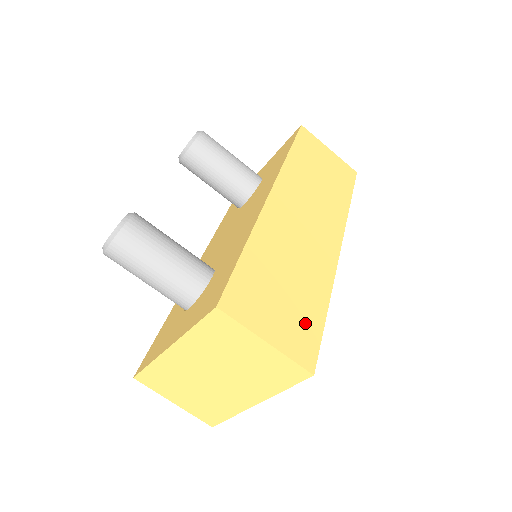
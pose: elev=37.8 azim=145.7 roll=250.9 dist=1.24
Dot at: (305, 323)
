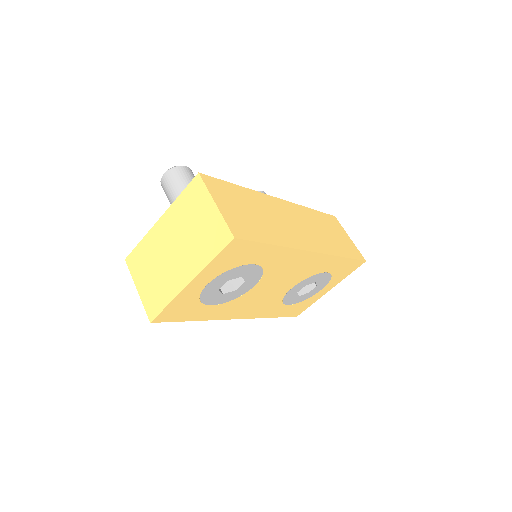
Dot at: (251, 229)
